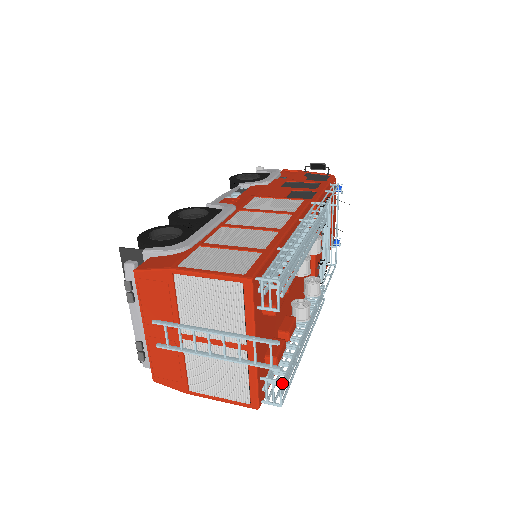
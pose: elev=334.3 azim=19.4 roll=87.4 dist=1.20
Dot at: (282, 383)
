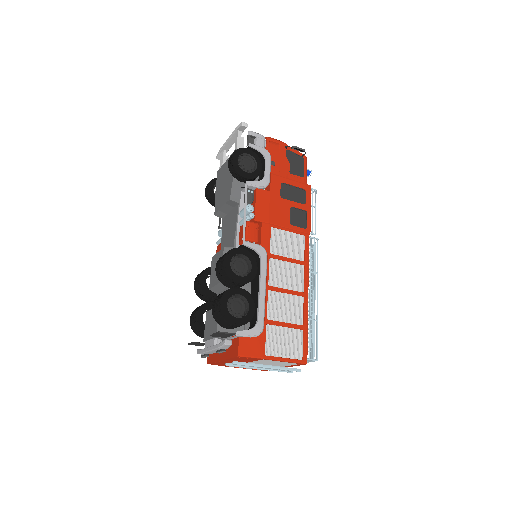
Dot at: occluded
